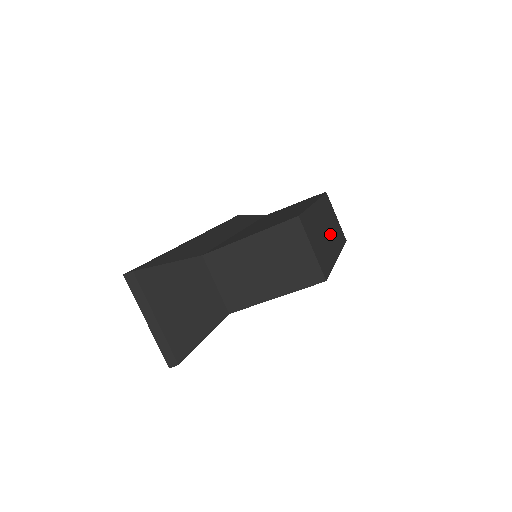
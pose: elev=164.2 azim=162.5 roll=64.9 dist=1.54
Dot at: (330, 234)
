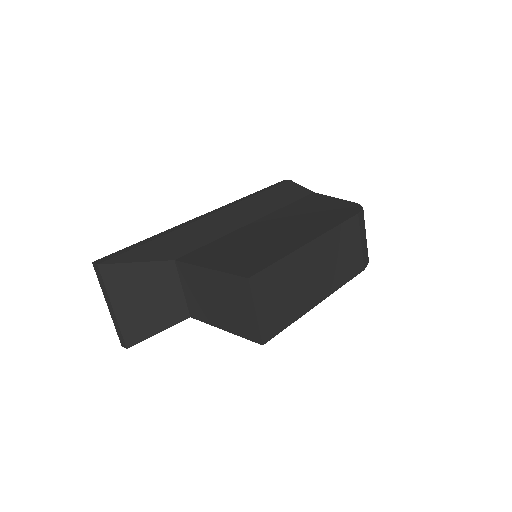
Dot at: (322, 275)
